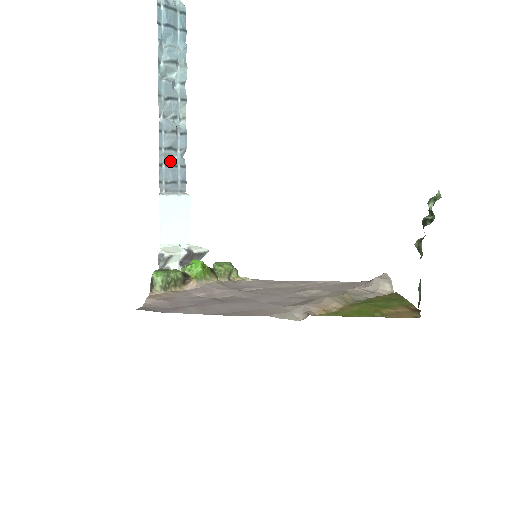
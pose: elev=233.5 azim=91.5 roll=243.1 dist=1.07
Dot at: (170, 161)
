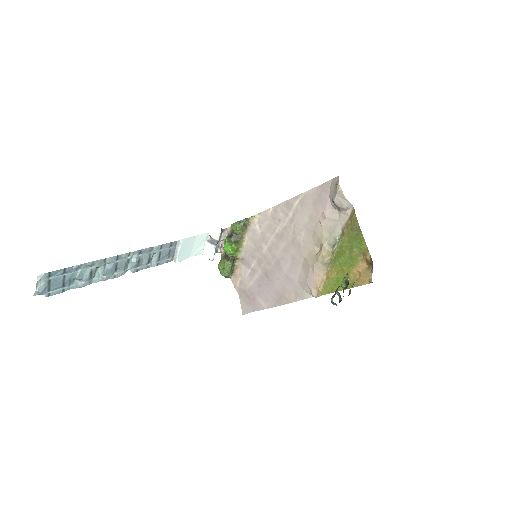
Dot at: (156, 257)
